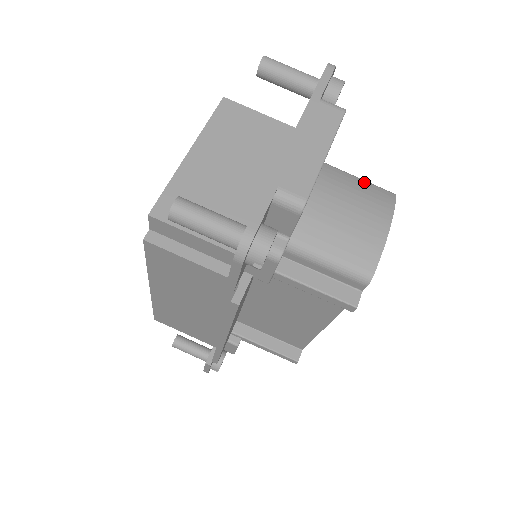
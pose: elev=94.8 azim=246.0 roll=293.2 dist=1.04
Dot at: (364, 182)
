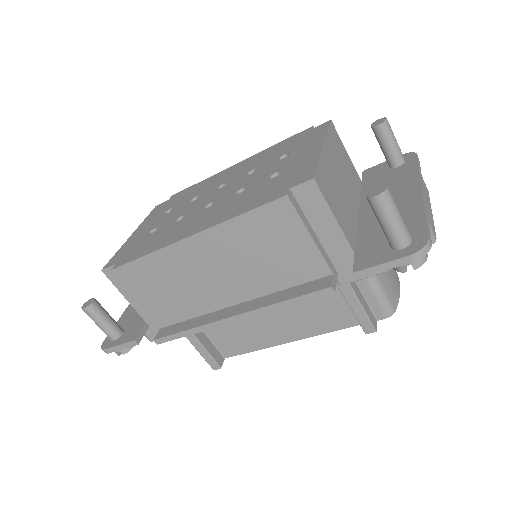
Dot at: occluded
